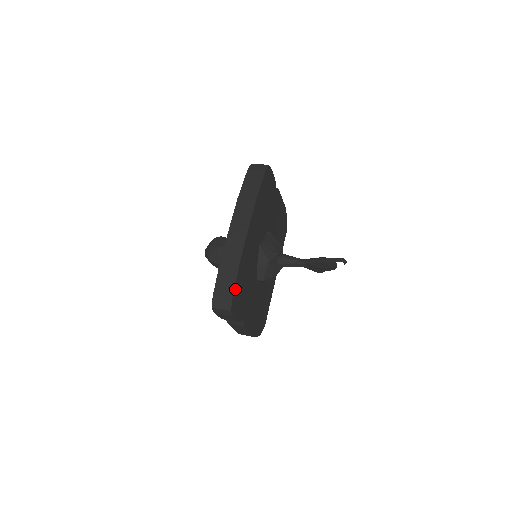
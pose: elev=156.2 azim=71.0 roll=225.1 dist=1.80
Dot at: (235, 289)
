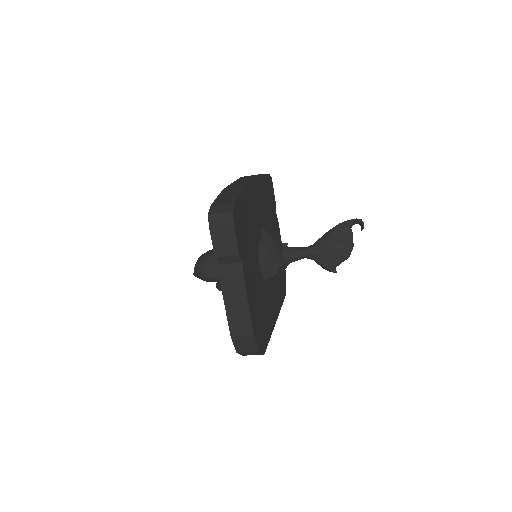
Dot at: (238, 202)
